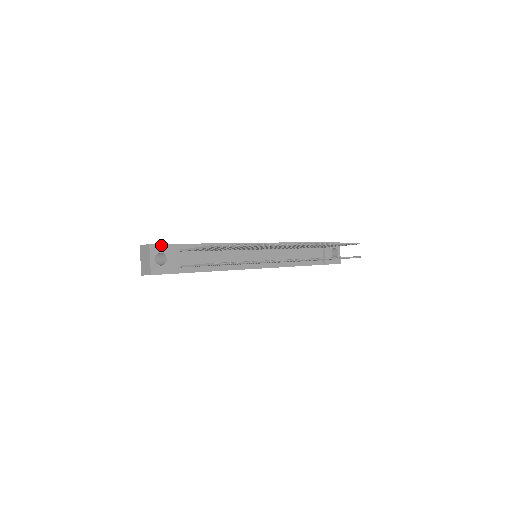
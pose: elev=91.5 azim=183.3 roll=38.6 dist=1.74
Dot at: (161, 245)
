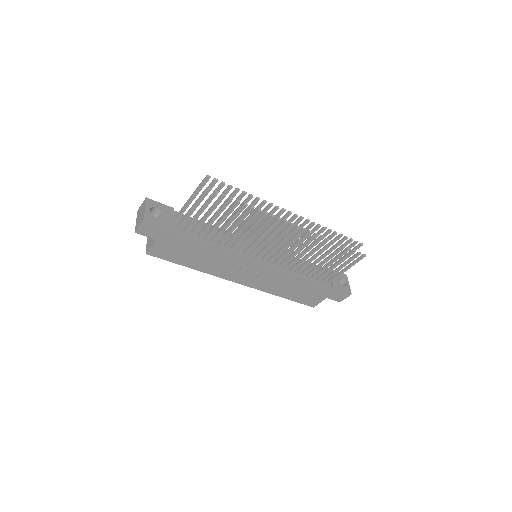
Dot at: (158, 203)
